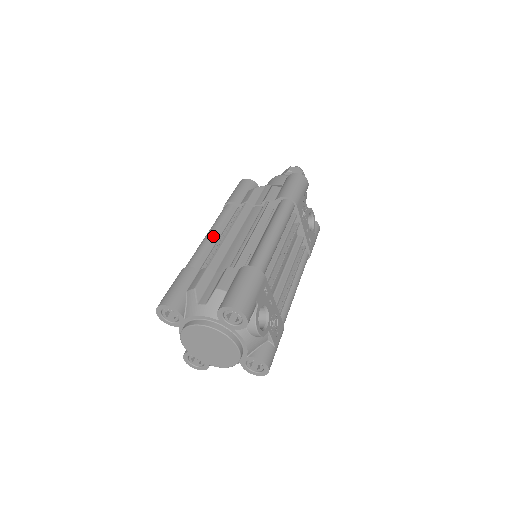
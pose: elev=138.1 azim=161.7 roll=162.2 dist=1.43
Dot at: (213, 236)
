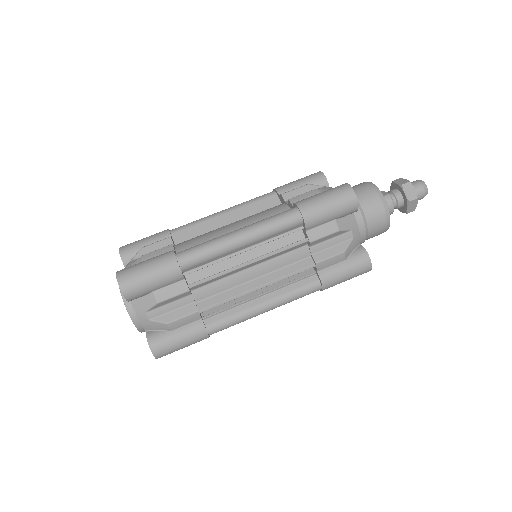
Dot at: (240, 247)
